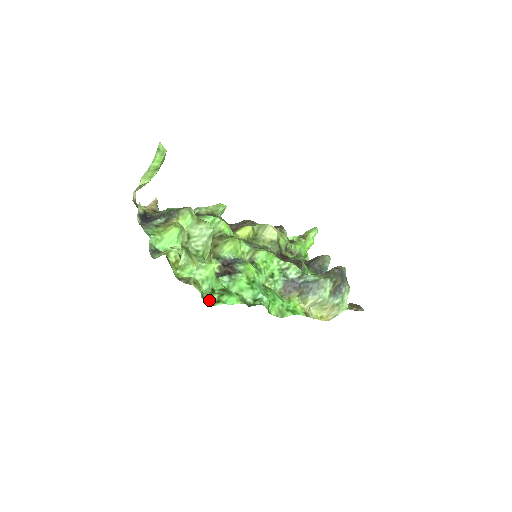
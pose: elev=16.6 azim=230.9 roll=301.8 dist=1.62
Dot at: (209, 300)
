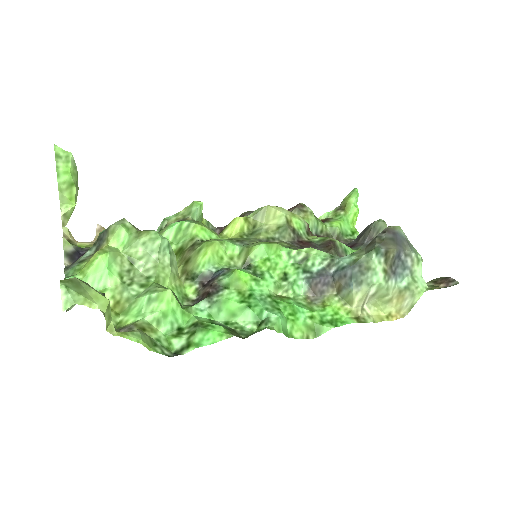
Dot at: (173, 348)
